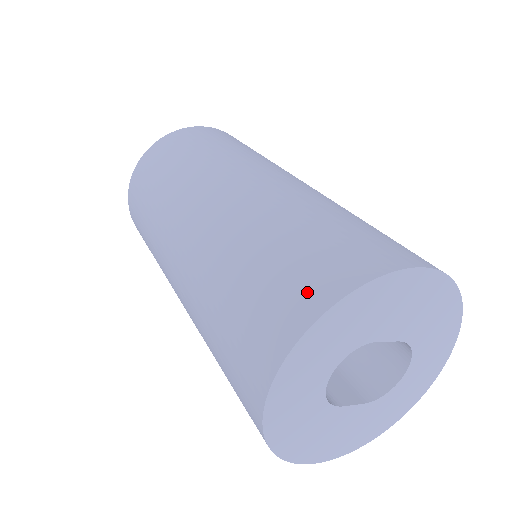
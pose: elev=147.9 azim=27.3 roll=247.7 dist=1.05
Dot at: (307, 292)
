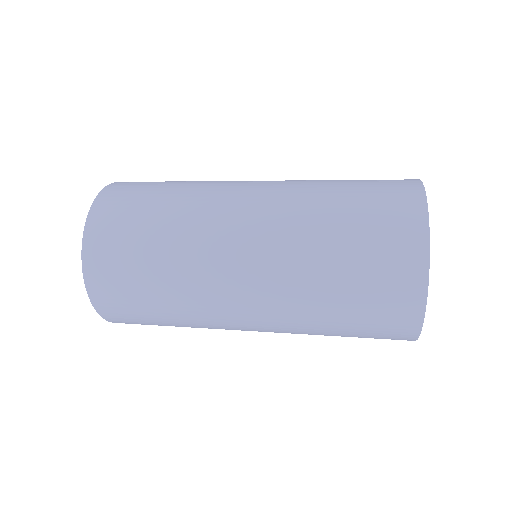
Dot at: occluded
